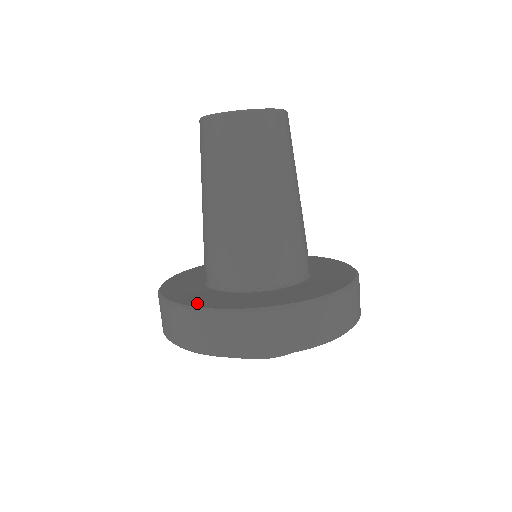
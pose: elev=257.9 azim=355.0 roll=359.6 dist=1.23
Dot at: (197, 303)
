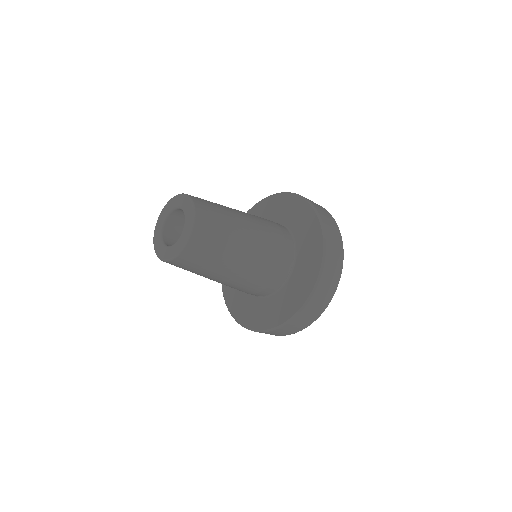
Dot at: (254, 324)
